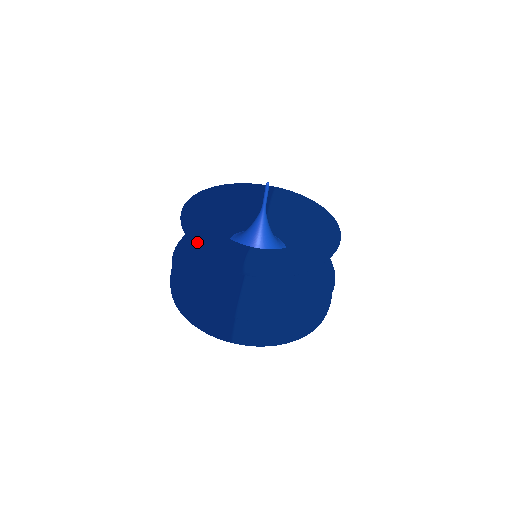
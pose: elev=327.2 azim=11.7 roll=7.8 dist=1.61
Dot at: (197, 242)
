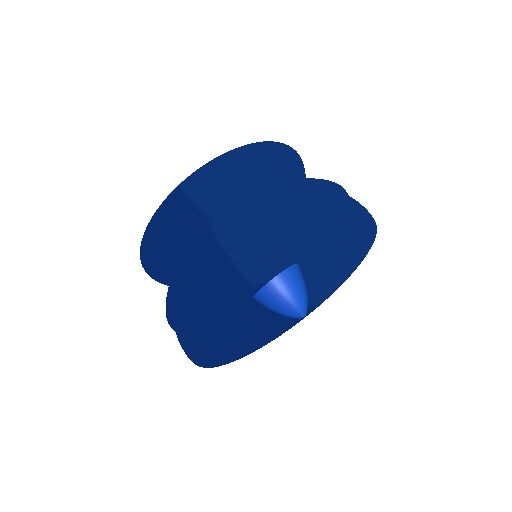
Dot at: (143, 236)
